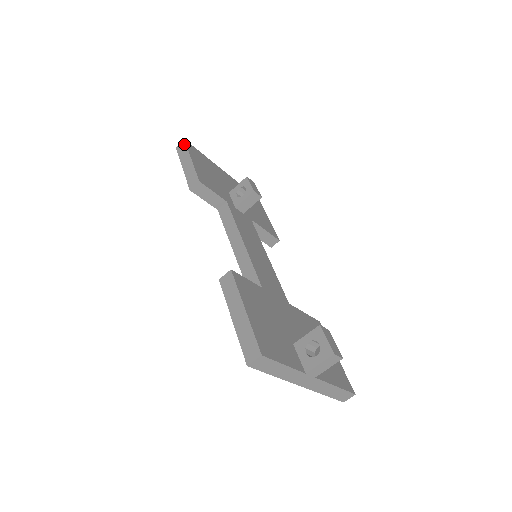
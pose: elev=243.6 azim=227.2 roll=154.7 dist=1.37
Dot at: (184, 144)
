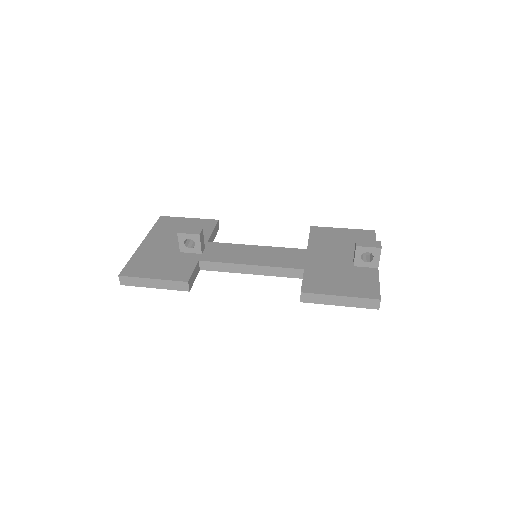
Dot at: (126, 278)
